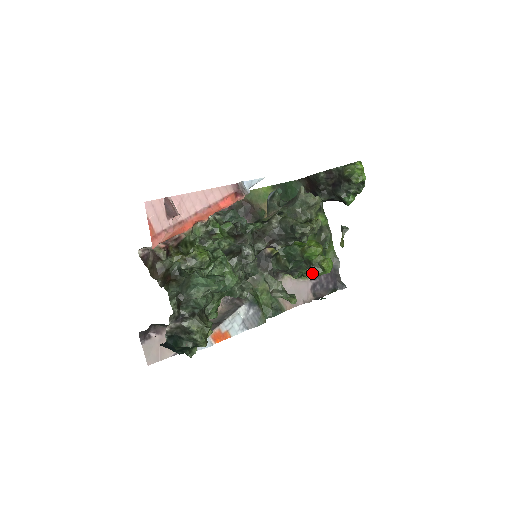
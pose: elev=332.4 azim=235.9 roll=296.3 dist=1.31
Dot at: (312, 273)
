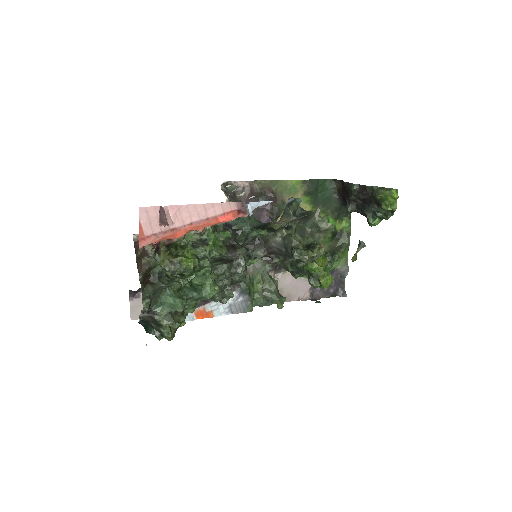
Dot at: (309, 283)
